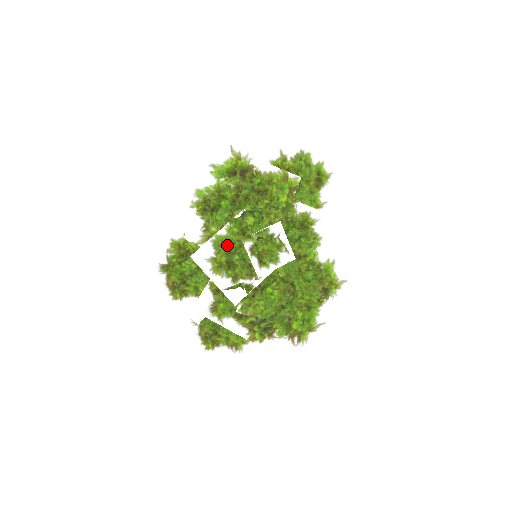
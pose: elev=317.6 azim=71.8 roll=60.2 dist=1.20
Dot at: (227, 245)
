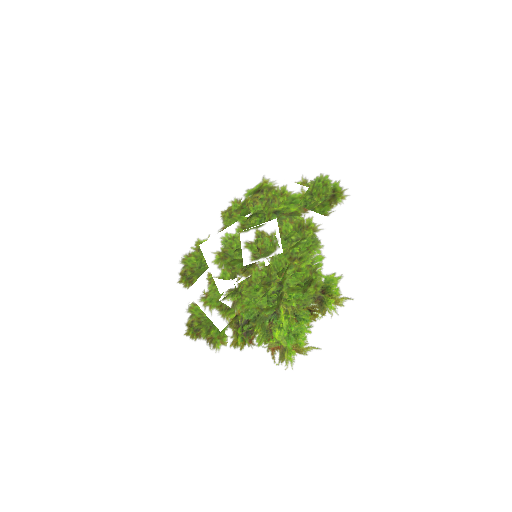
Dot at: (227, 236)
